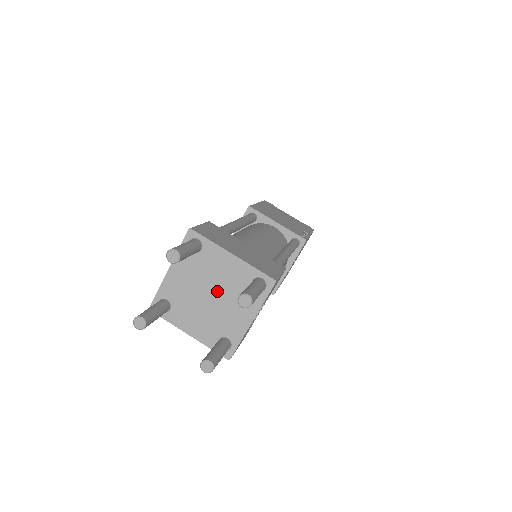
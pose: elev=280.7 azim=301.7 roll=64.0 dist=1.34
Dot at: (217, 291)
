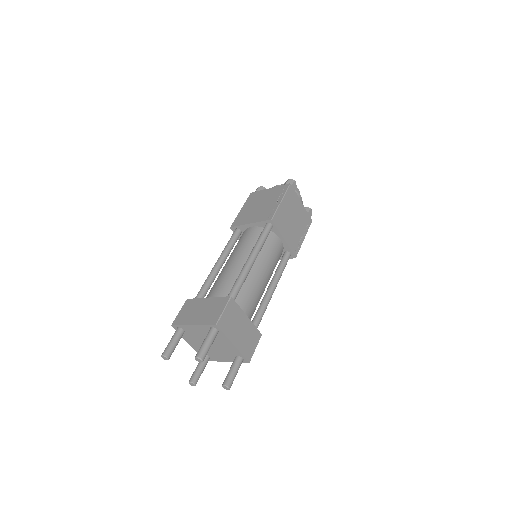
Dot at: (215, 346)
